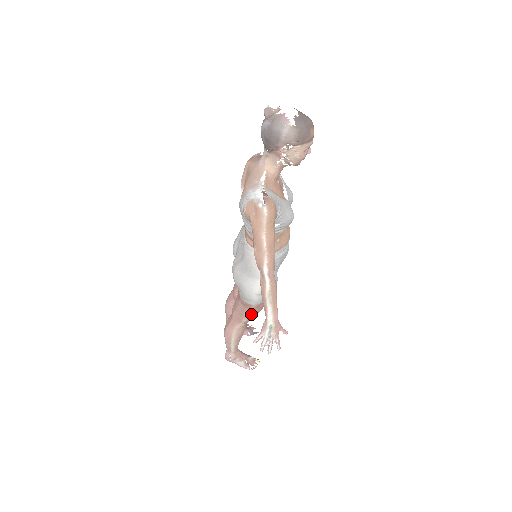
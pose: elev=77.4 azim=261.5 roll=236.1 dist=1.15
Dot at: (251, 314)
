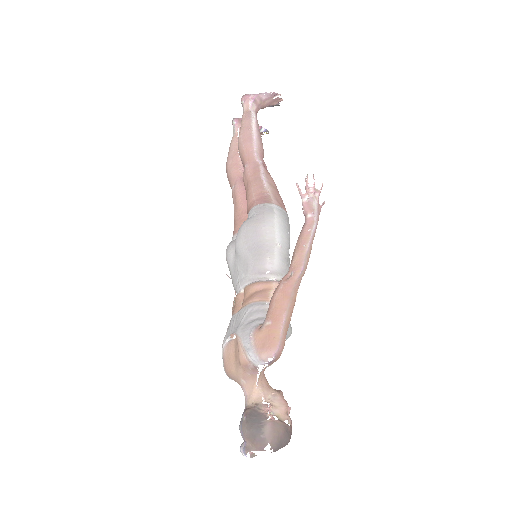
Dot at: occluded
